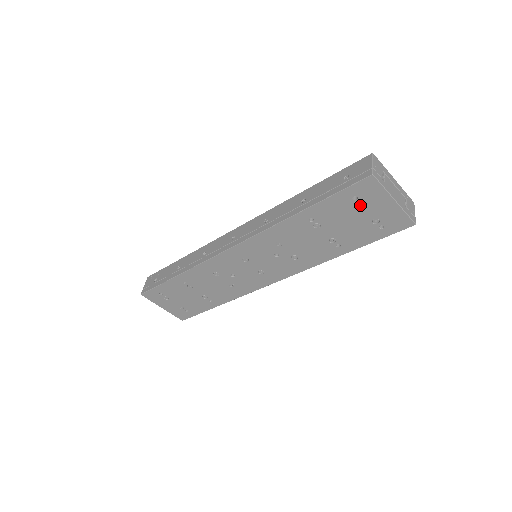
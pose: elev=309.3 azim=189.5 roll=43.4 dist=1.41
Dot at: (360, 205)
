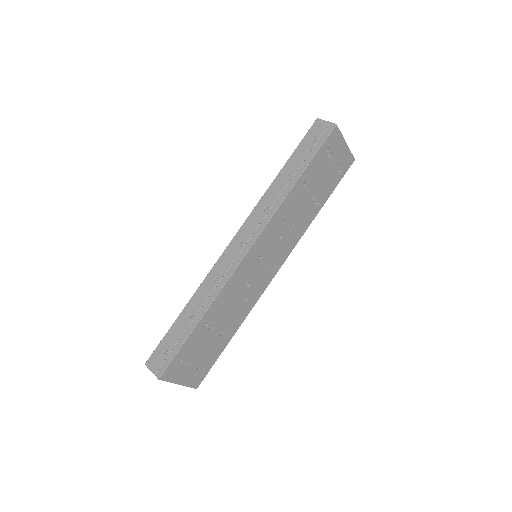
Dot at: (330, 156)
